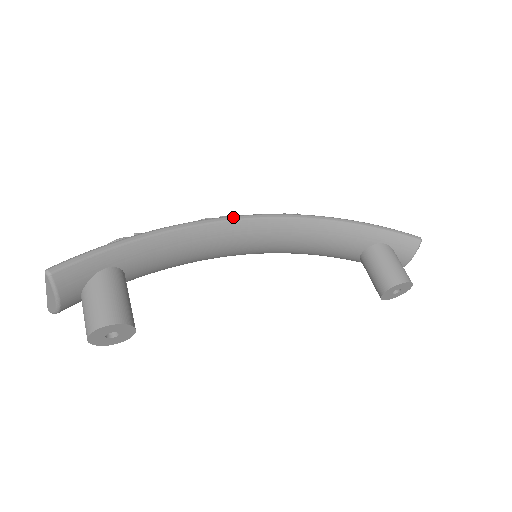
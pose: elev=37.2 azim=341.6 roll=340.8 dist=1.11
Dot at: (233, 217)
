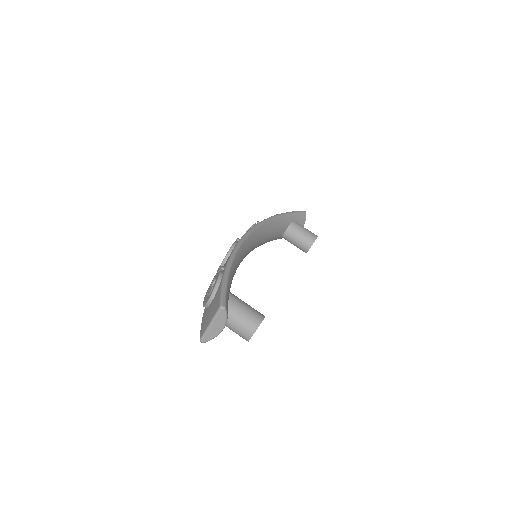
Dot at: (244, 236)
